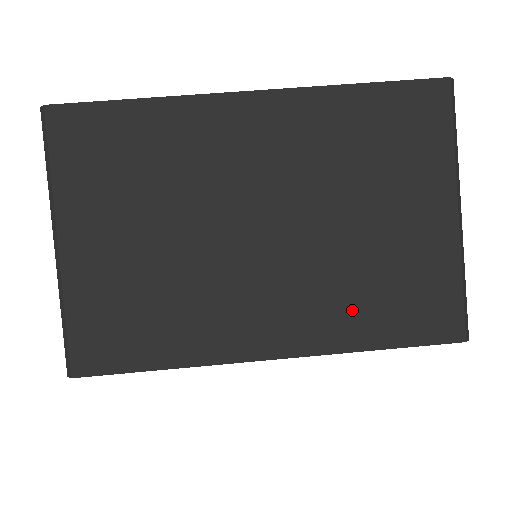
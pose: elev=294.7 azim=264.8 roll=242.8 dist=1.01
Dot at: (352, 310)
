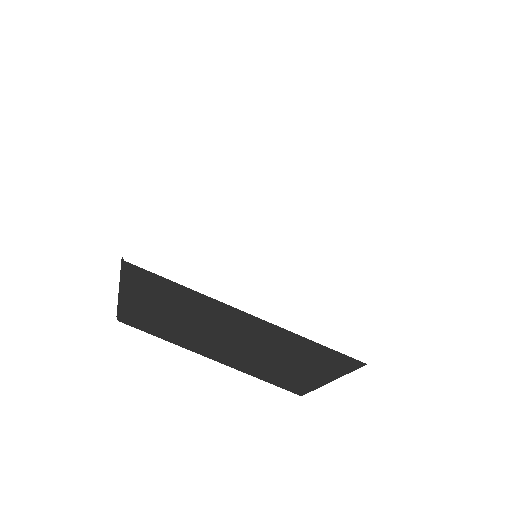
Dot at: (257, 370)
